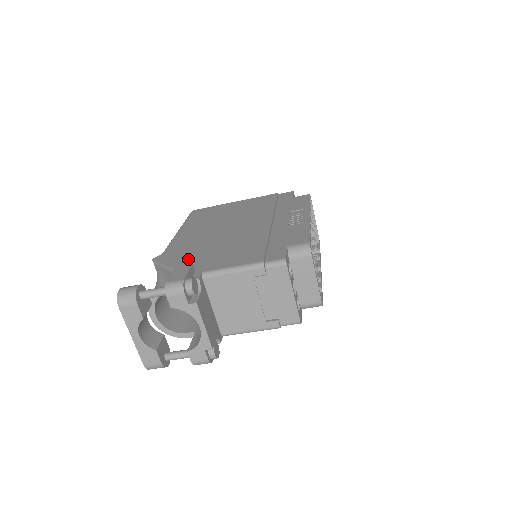
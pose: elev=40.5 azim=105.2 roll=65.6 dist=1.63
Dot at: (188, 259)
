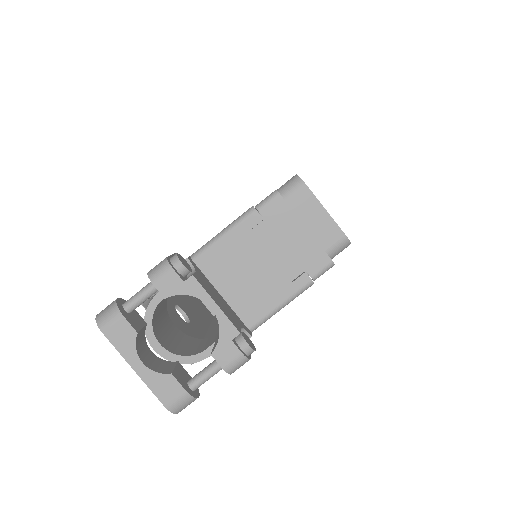
Dot at: occluded
